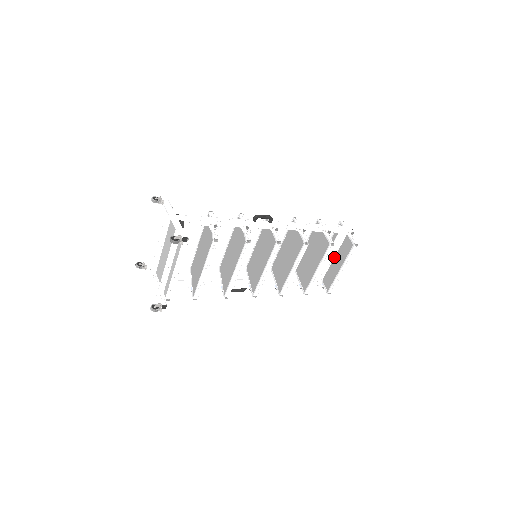
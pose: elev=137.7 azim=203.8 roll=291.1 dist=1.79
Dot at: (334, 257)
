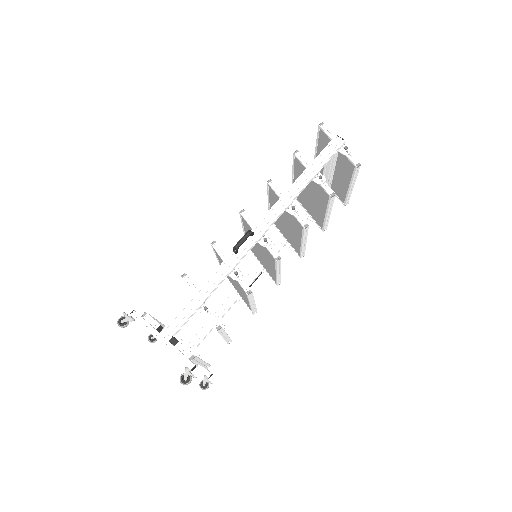
Dot at: (334, 171)
